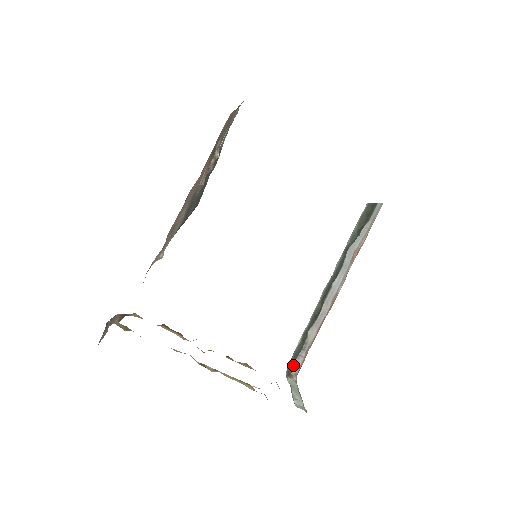
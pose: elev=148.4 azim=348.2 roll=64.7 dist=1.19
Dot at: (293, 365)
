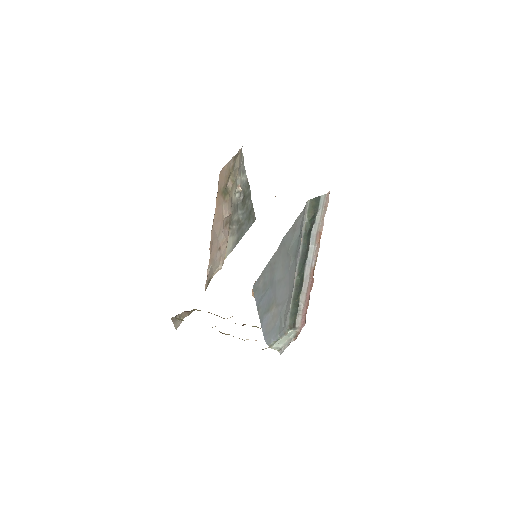
Dot at: (293, 322)
